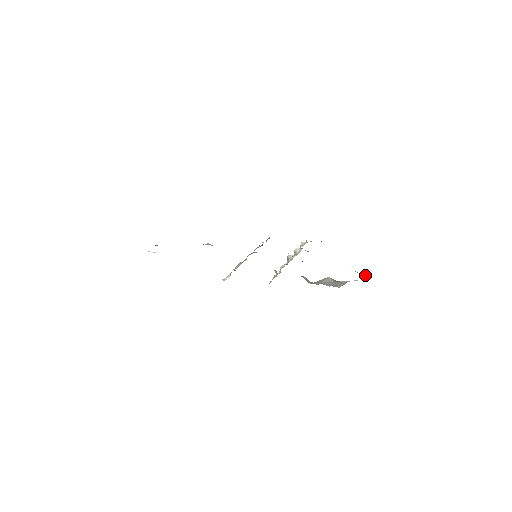
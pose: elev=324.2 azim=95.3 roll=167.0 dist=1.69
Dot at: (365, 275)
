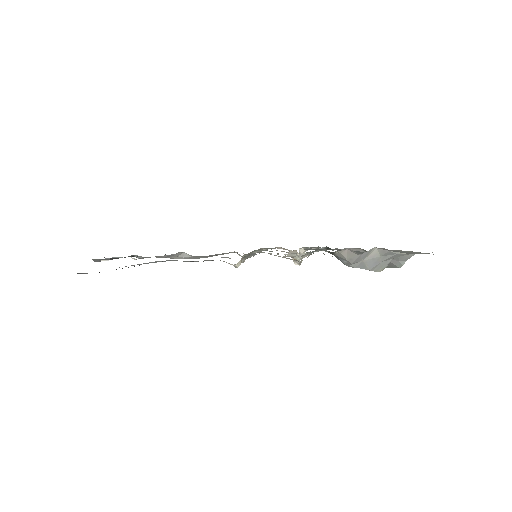
Dot at: (399, 261)
